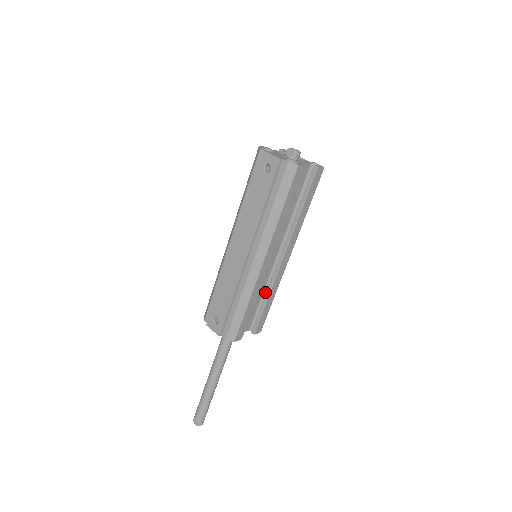
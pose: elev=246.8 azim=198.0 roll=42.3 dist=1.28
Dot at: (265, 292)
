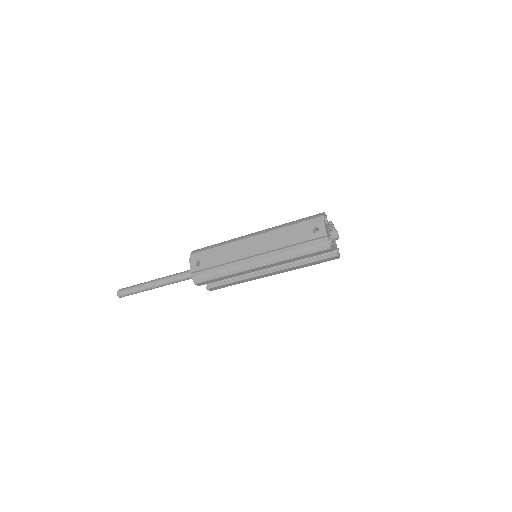
Dot at: (238, 277)
